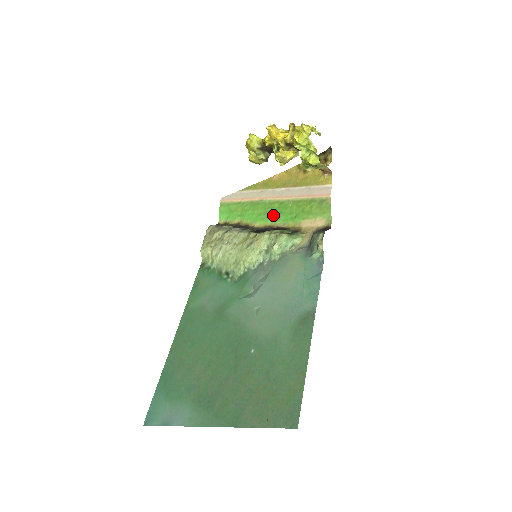
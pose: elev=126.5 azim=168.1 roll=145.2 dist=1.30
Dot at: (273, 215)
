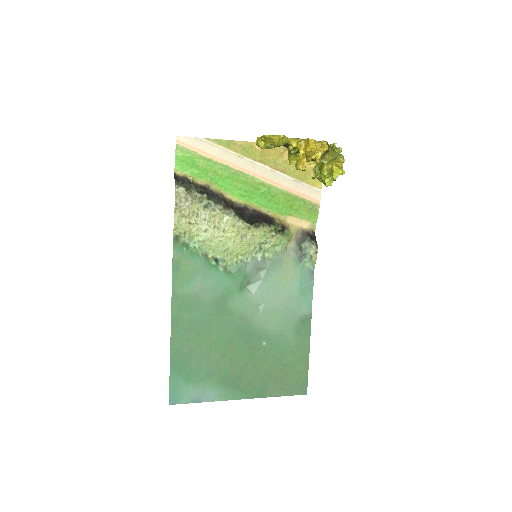
Dot at: (257, 197)
